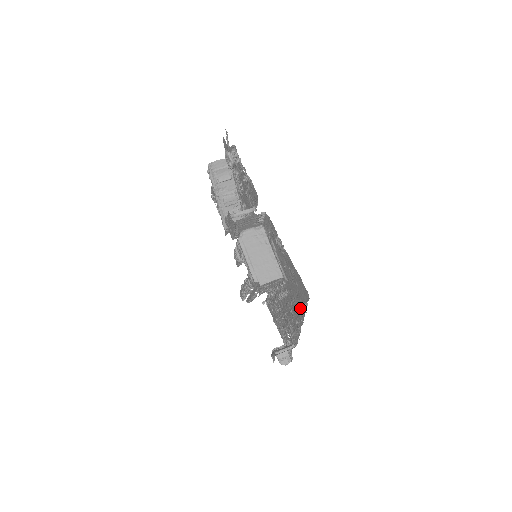
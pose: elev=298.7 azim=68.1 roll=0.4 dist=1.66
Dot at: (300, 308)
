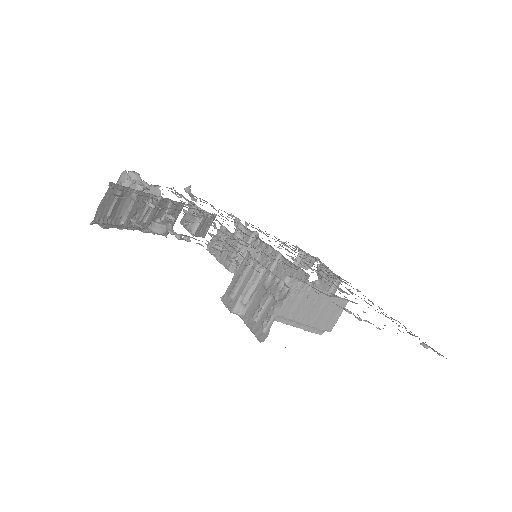
Dot at: occluded
